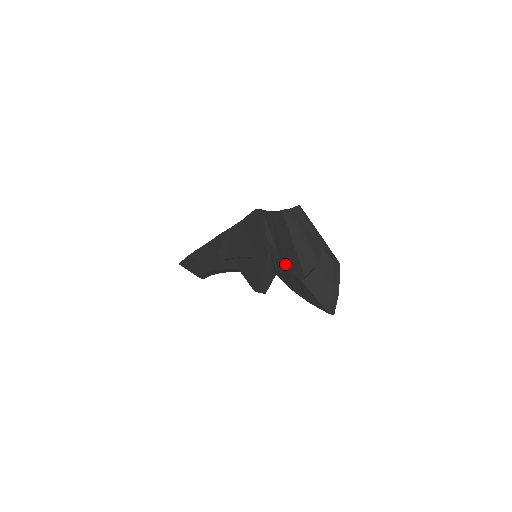
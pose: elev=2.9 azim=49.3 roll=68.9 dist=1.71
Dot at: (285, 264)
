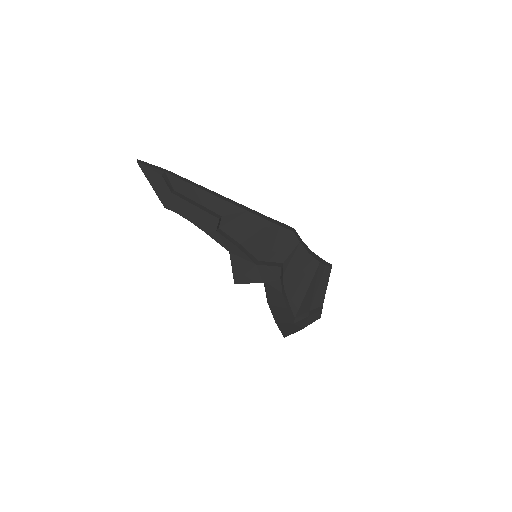
Dot at: (285, 295)
